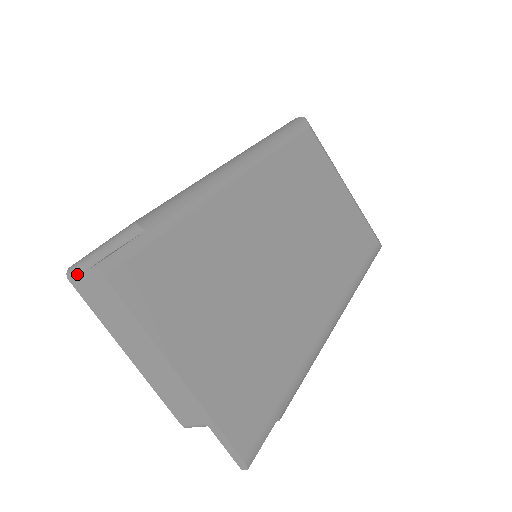
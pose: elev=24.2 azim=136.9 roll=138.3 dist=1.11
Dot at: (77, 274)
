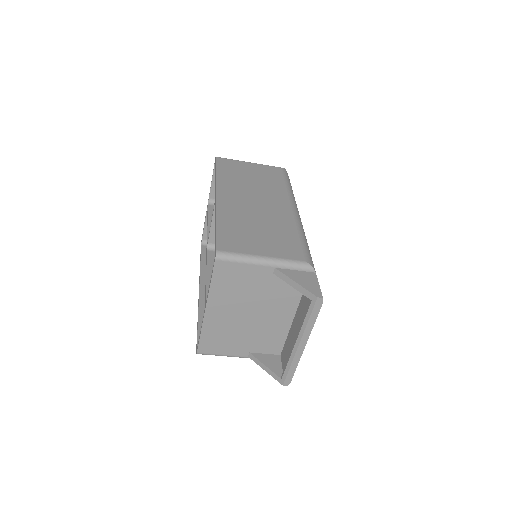
Dot at: (230, 262)
